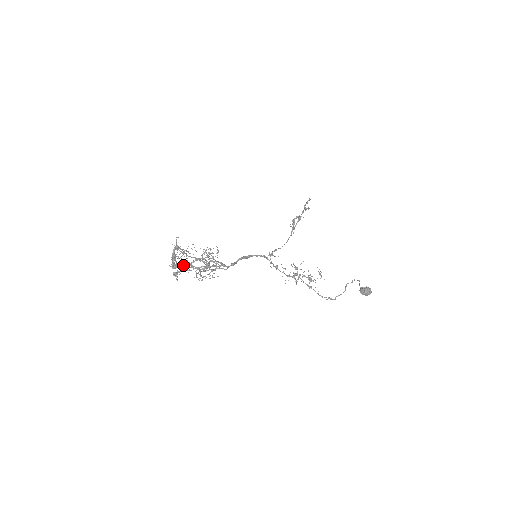
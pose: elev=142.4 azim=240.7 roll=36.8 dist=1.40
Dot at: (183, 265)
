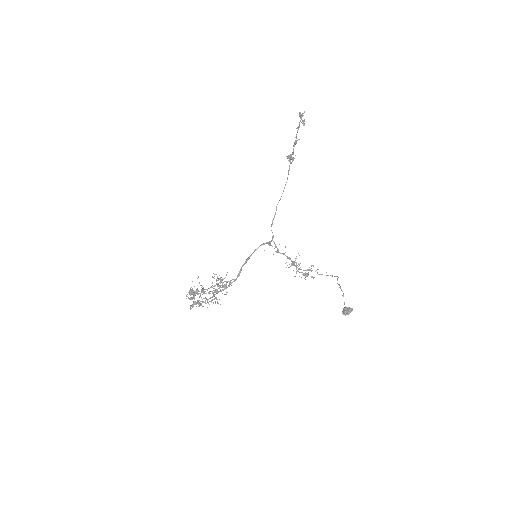
Dot at: (202, 301)
